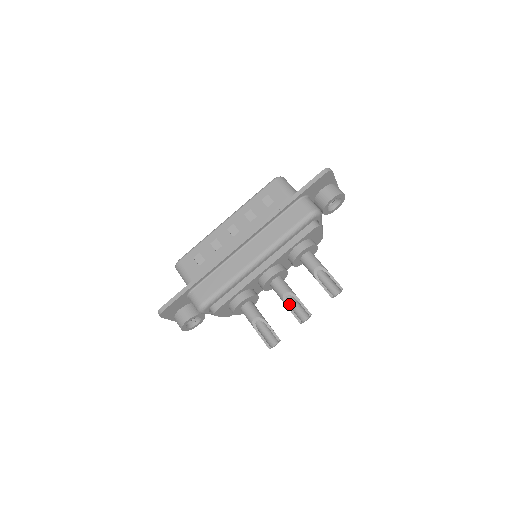
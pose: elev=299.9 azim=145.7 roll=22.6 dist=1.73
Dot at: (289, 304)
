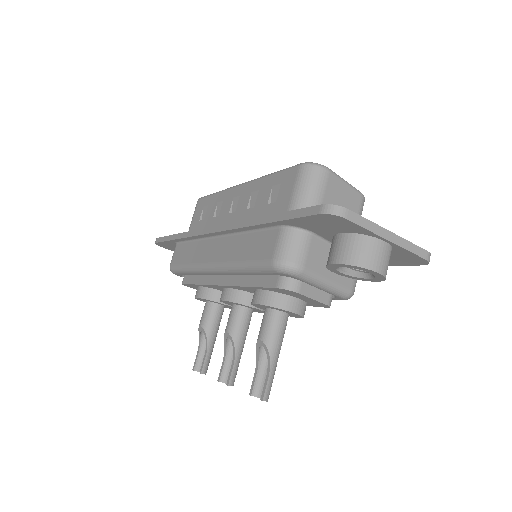
Dot at: (232, 347)
